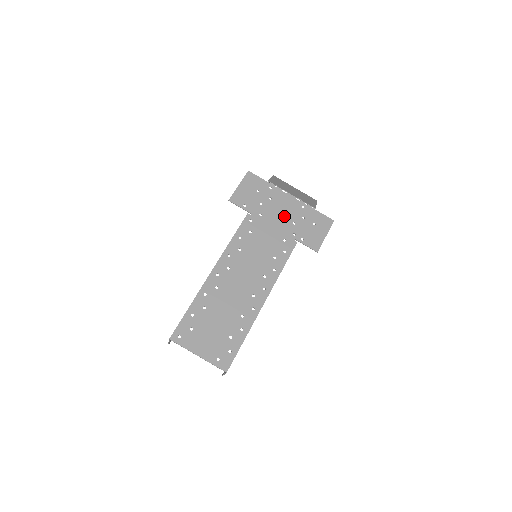
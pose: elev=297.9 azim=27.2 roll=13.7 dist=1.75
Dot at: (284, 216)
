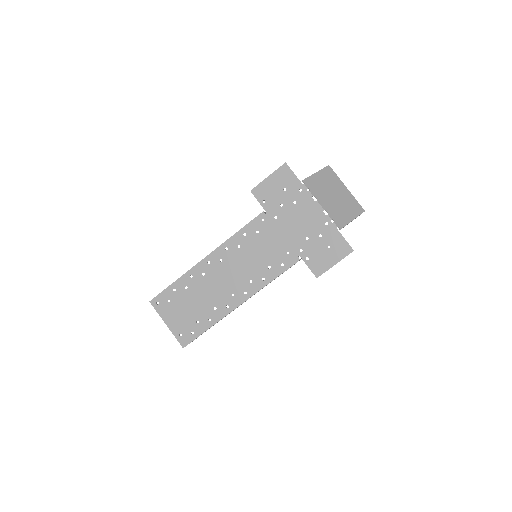
Dot at: (300, 227)
